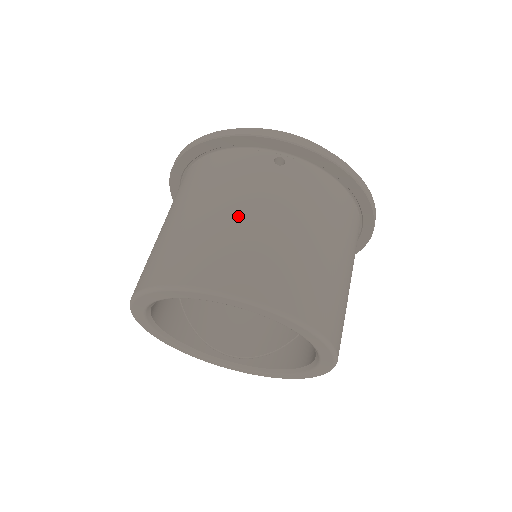
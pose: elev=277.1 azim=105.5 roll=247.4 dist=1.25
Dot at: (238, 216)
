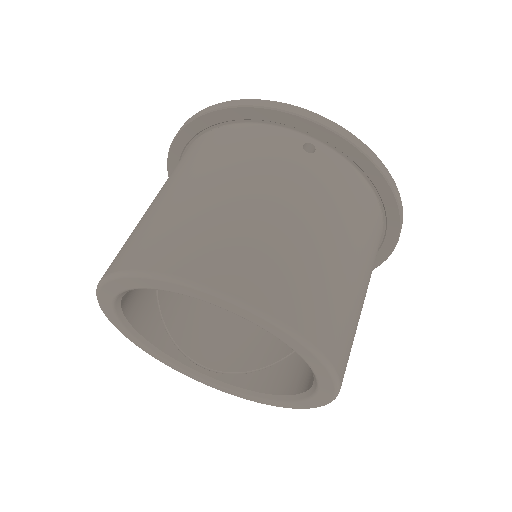
Dot at: (252, 202)
